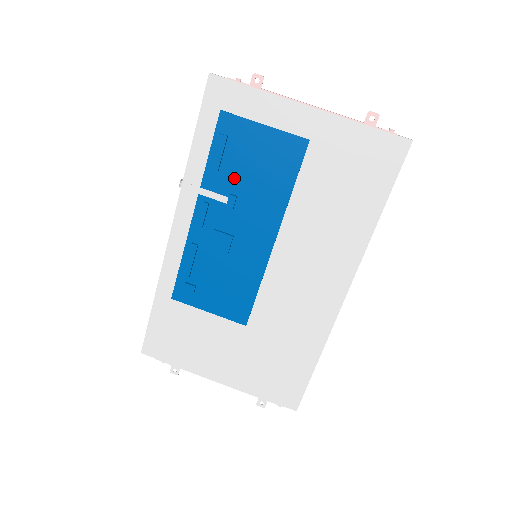
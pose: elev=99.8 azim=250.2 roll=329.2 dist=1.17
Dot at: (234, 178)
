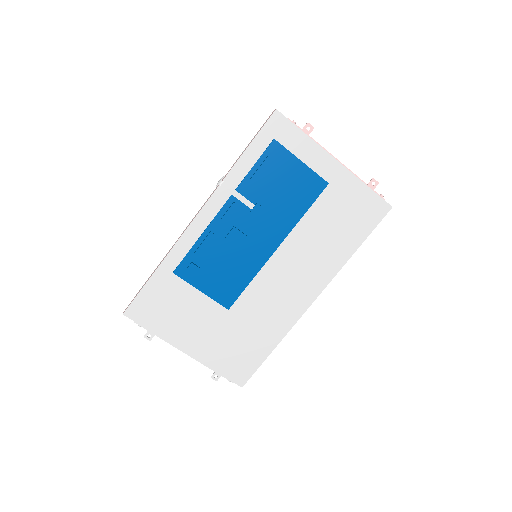
Dot at: (264, 192)
